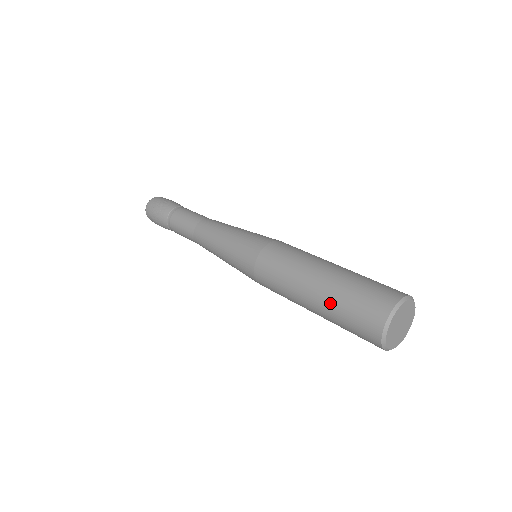
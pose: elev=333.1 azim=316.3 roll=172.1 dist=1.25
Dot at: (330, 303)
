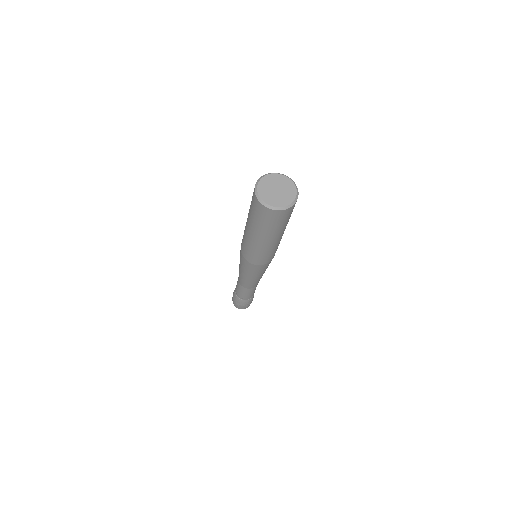
Dot at: occluded
